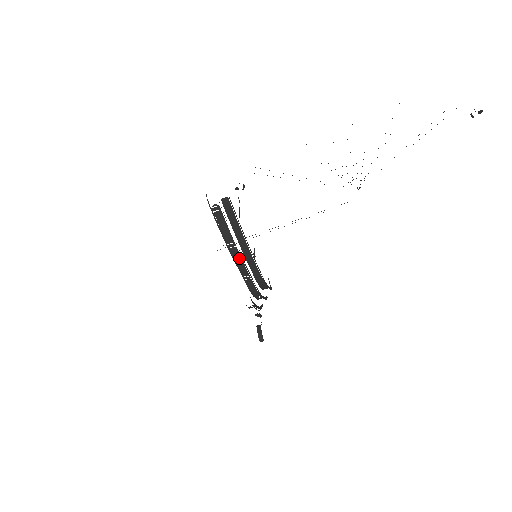
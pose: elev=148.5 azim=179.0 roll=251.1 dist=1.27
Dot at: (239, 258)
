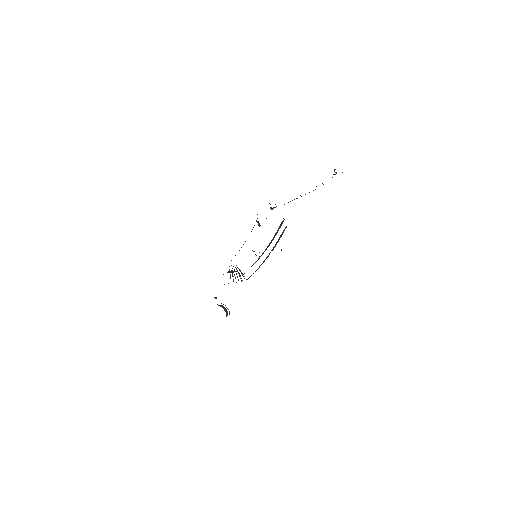
Dot at: occluded
